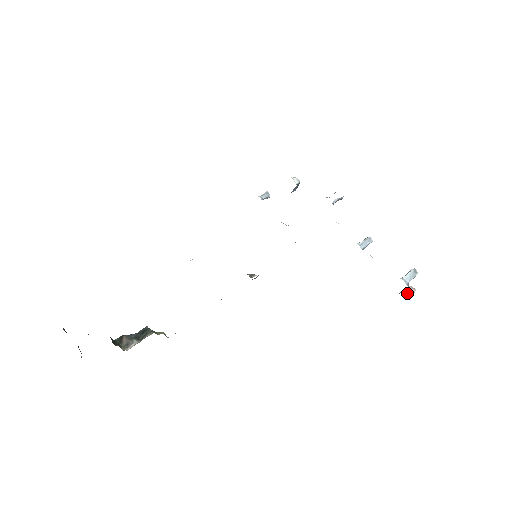
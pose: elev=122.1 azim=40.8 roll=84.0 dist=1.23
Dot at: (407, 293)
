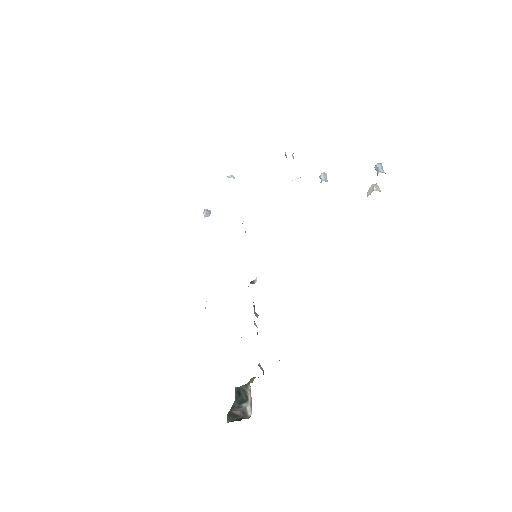
Dot at: (377, 188)
